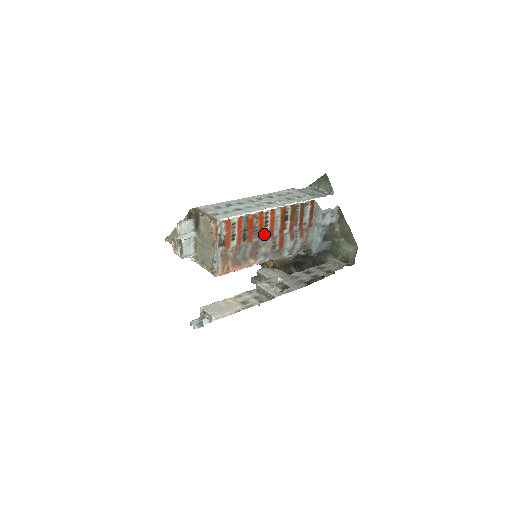
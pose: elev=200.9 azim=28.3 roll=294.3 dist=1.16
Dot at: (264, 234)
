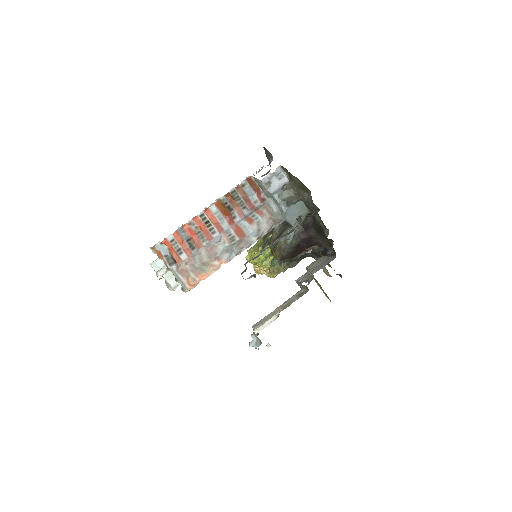
Dot at: (212, 234)
